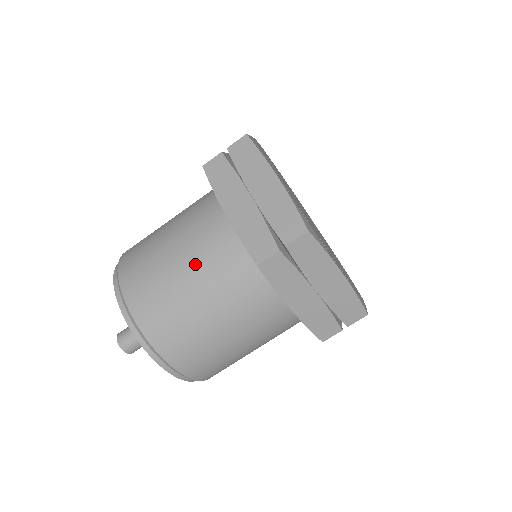
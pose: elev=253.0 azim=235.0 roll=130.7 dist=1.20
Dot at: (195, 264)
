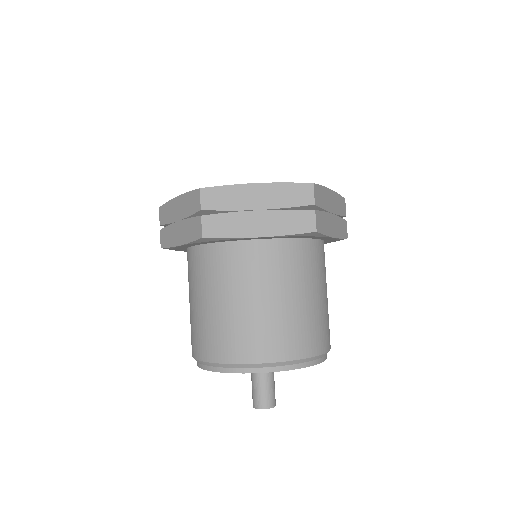
Dot at: (202, 290)
